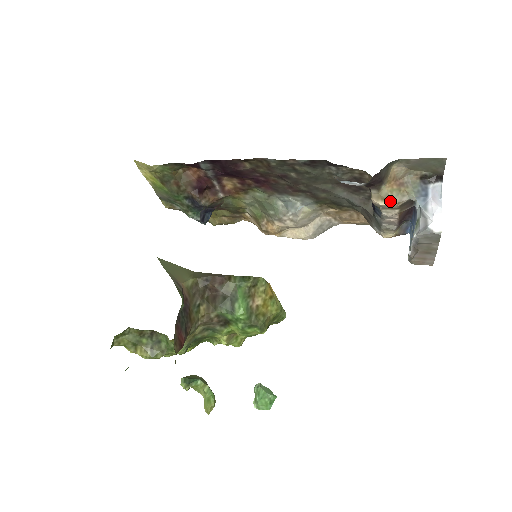
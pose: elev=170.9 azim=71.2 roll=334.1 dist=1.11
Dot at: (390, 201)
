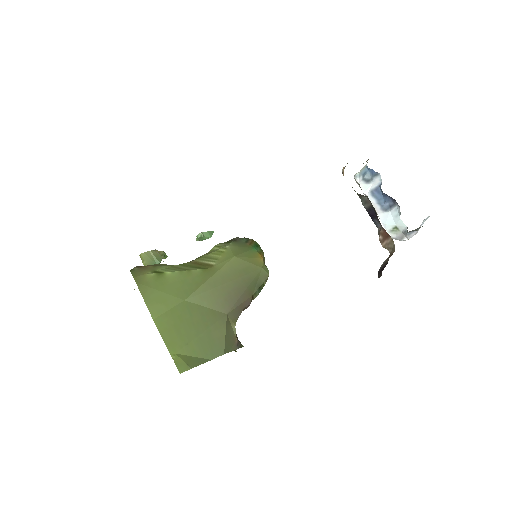
Dot at: occluded
